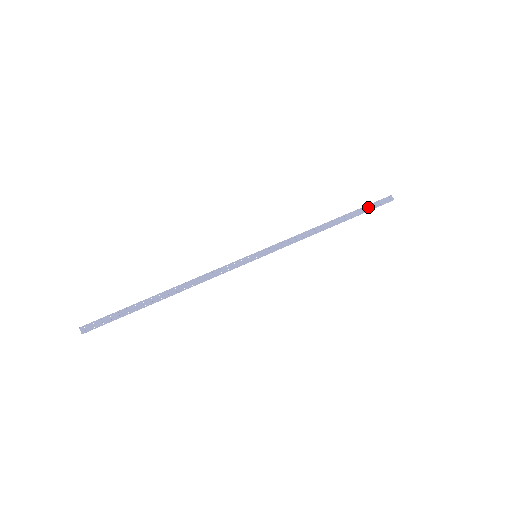
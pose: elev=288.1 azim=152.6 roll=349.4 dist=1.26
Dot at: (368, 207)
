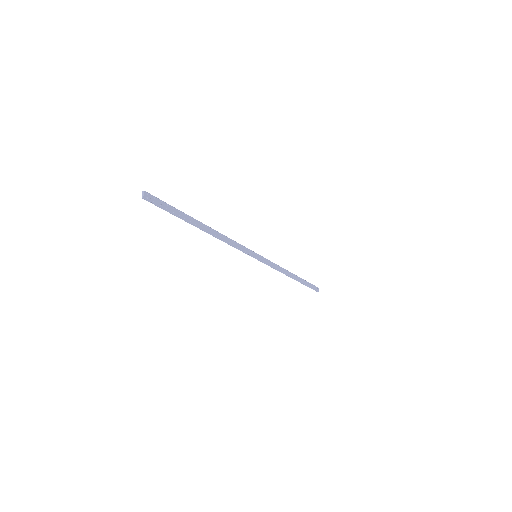
Dot at: (309, 284)
